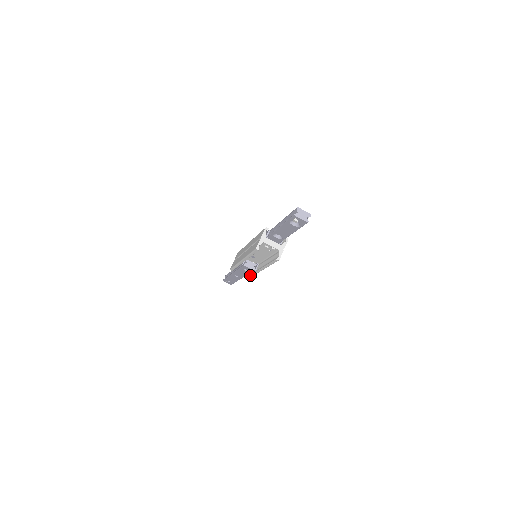
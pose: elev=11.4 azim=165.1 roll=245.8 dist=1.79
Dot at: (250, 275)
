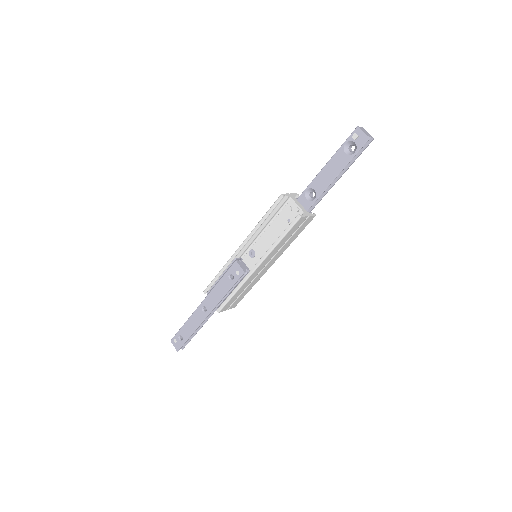
Dot at: (229, 295)
